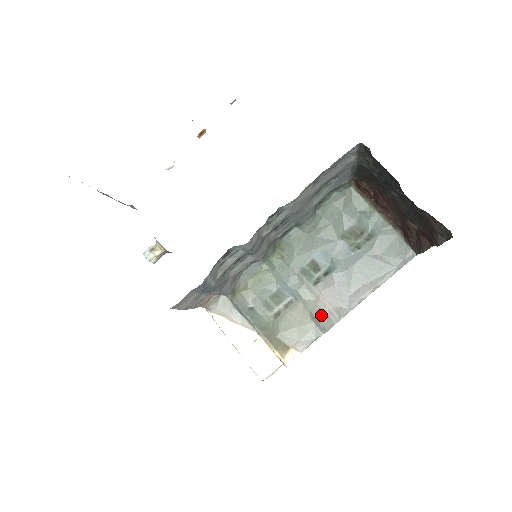
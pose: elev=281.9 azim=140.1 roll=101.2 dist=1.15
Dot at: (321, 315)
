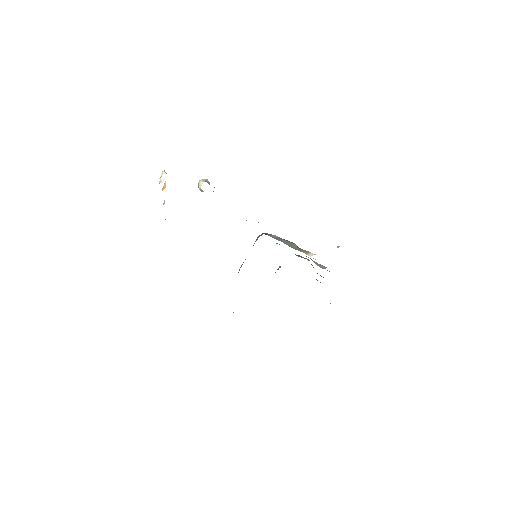
Dot at: (317, 264)
